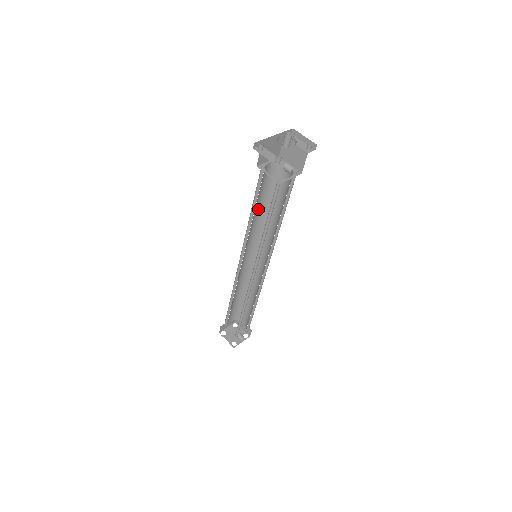
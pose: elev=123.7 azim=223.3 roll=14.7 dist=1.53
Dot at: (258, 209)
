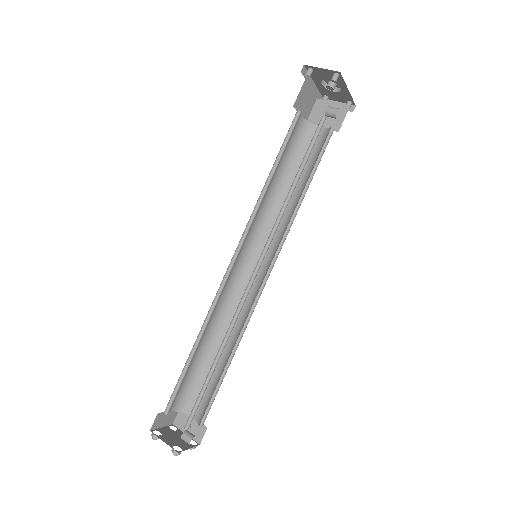
Dot at: (272, 183)
